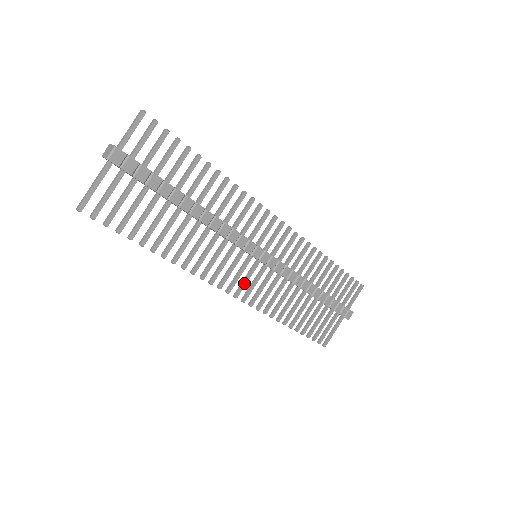
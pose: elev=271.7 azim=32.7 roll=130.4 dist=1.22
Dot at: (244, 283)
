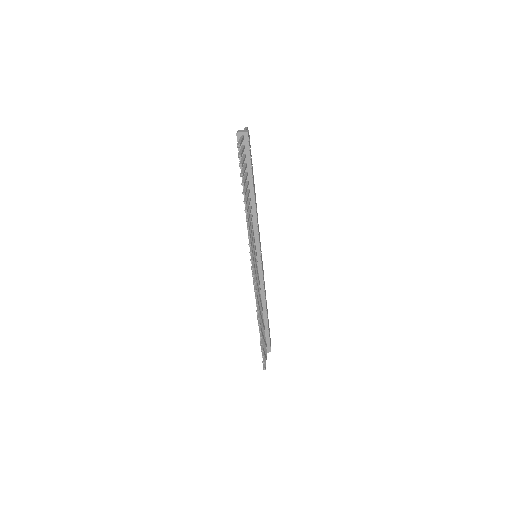
Dot at: occluded
